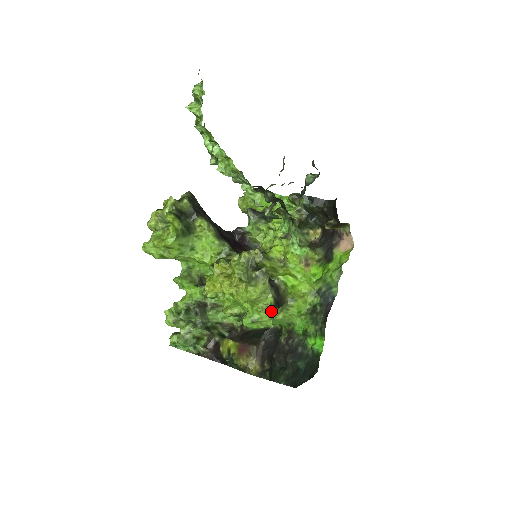
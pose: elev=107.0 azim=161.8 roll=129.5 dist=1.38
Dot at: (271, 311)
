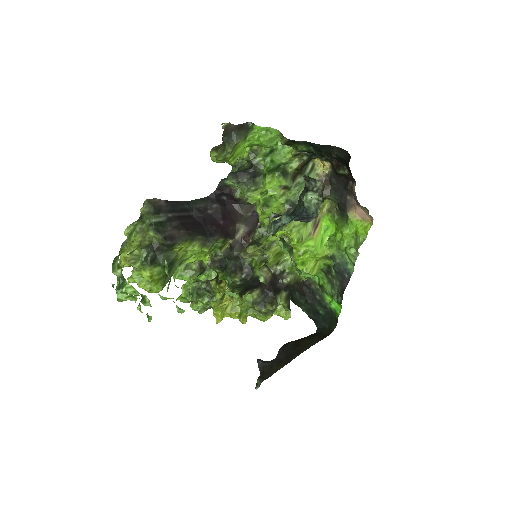
Dot at: (285, 316)
